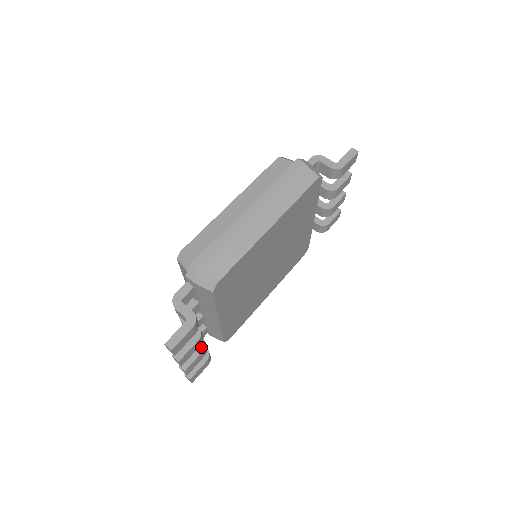
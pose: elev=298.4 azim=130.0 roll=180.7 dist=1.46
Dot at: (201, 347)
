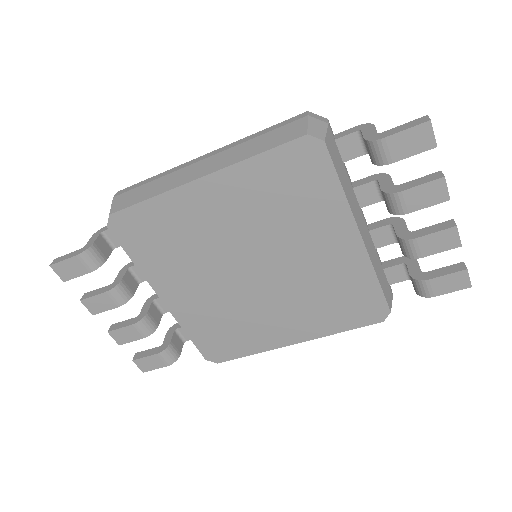
Dot at: (137, 320)
